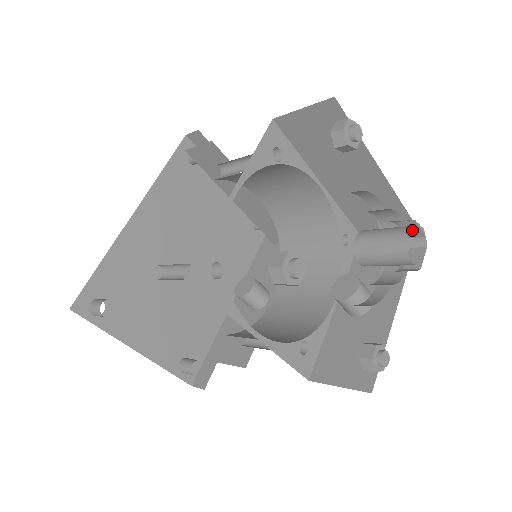
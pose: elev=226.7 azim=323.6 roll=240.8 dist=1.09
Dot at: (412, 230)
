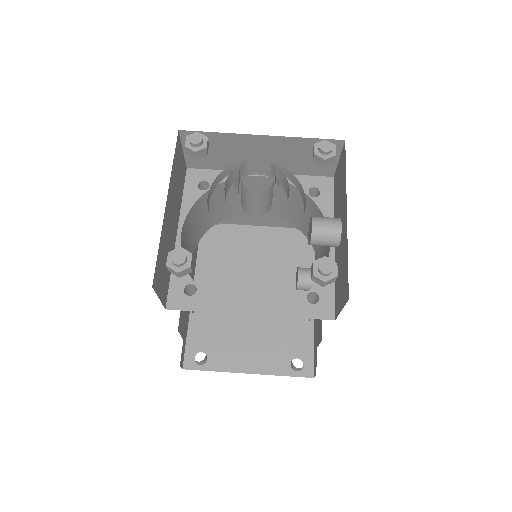
Dot at: (259, 166)
